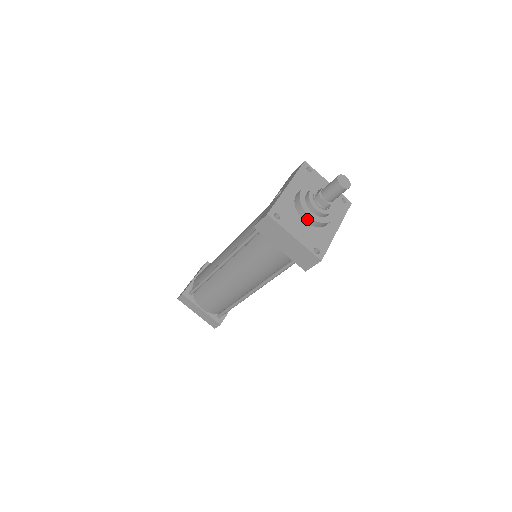
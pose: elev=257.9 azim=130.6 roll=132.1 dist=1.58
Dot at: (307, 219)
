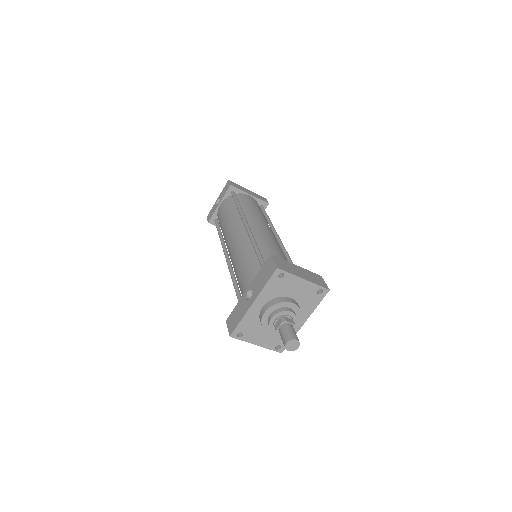
Dot at: (269, 331)
